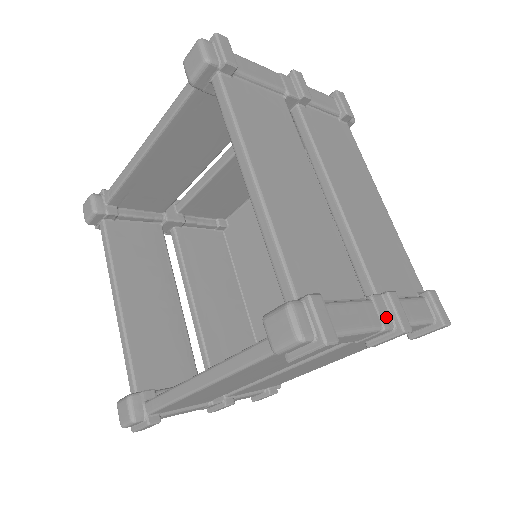
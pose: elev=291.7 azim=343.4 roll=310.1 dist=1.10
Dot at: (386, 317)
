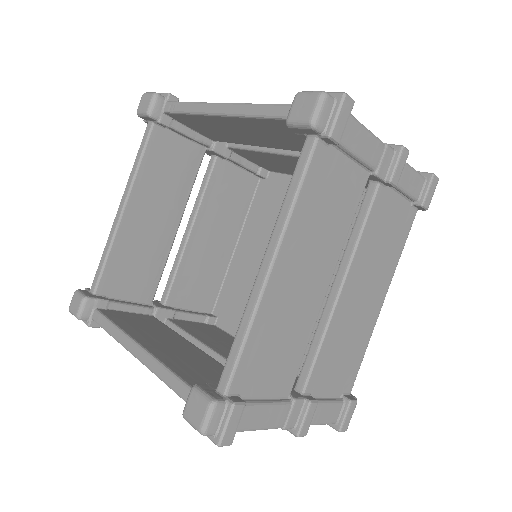
Dot at: (293, 420)
